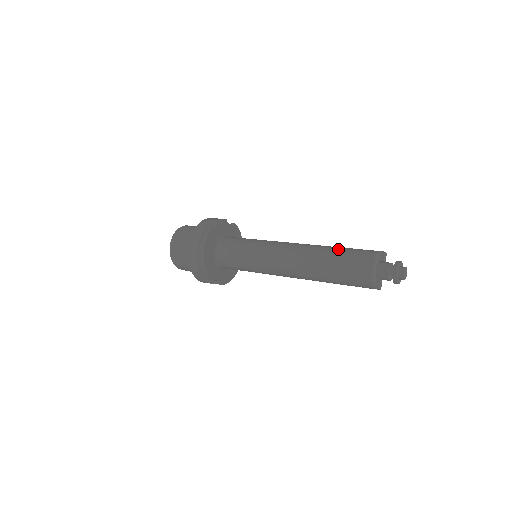
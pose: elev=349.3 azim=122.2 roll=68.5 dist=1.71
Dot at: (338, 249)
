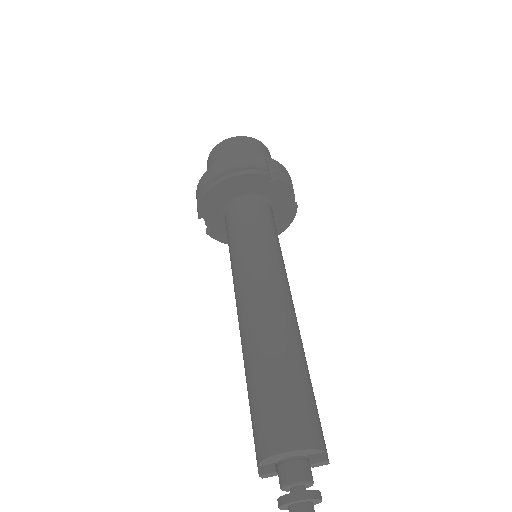
Dot at: (300, 375)
